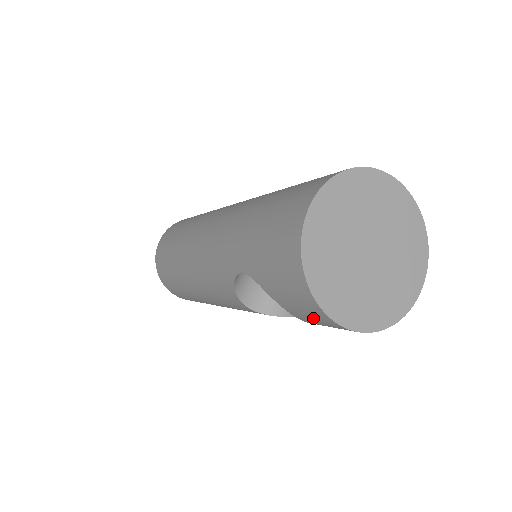
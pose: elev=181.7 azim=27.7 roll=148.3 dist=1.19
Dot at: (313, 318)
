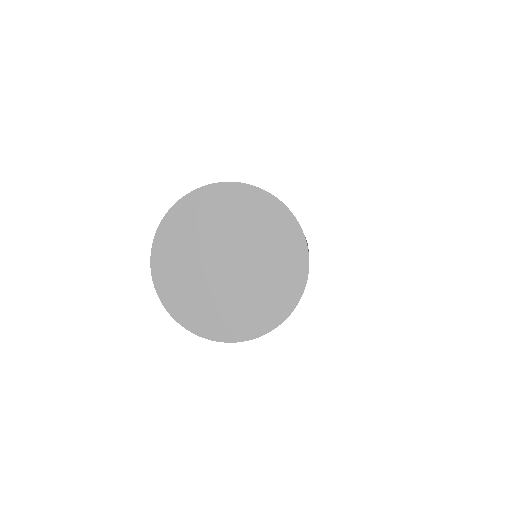
Dot at: occluded
